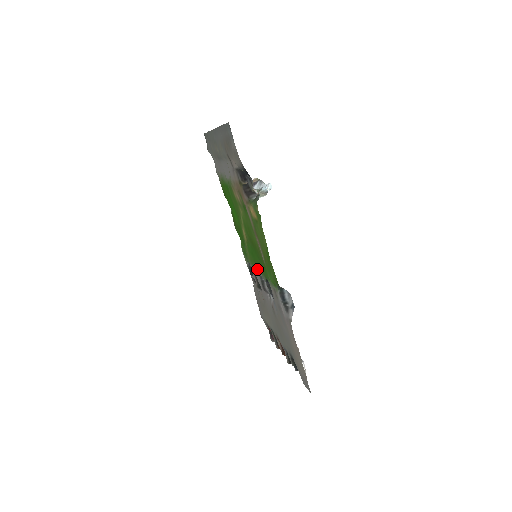
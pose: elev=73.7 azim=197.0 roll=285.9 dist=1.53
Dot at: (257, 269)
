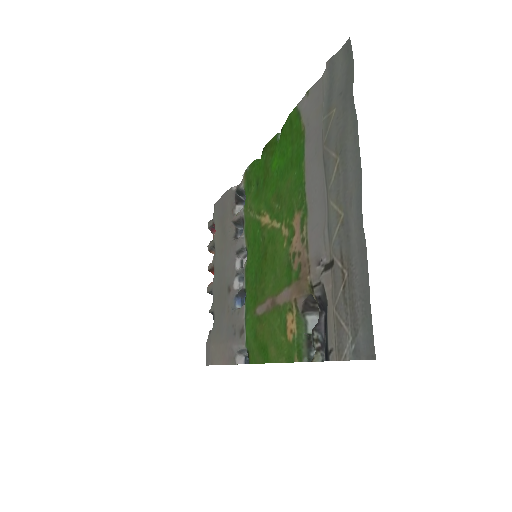
Dot at: (246, 244)
